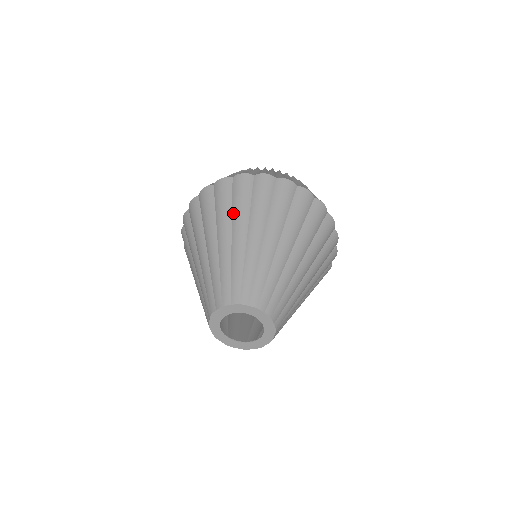
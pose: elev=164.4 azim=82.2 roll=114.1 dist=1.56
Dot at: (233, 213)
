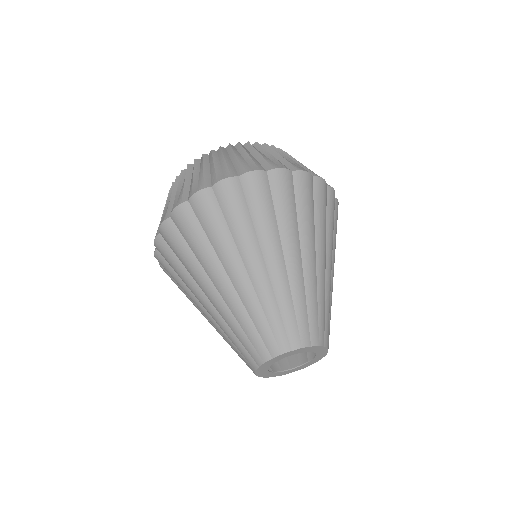
Dot at: (257, 230)
